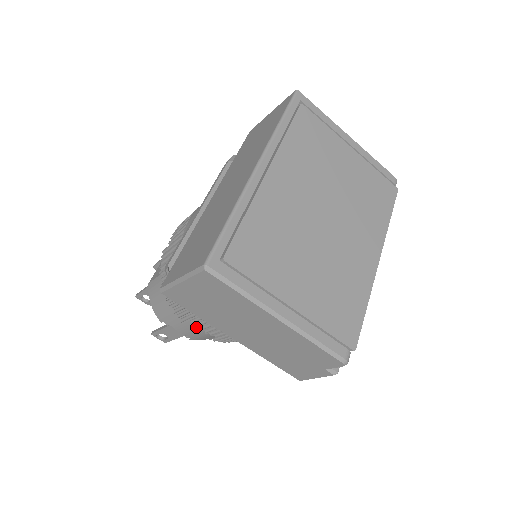
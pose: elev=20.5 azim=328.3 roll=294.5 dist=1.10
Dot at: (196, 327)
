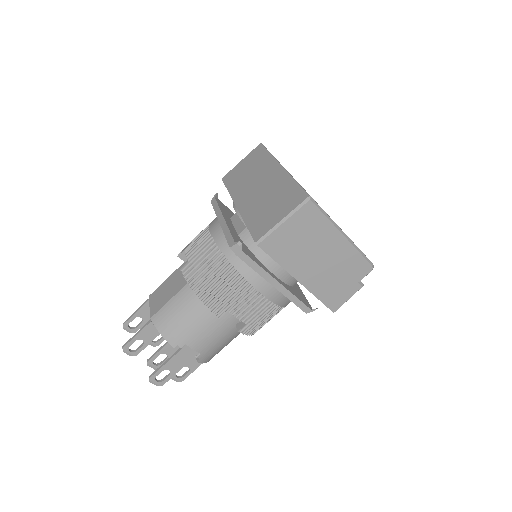
Dot at: (234, 315)
